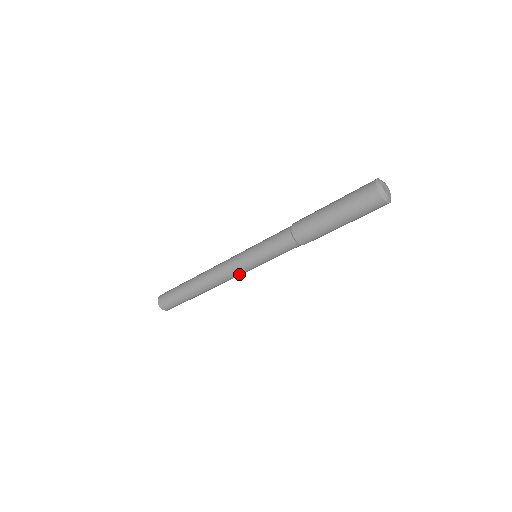
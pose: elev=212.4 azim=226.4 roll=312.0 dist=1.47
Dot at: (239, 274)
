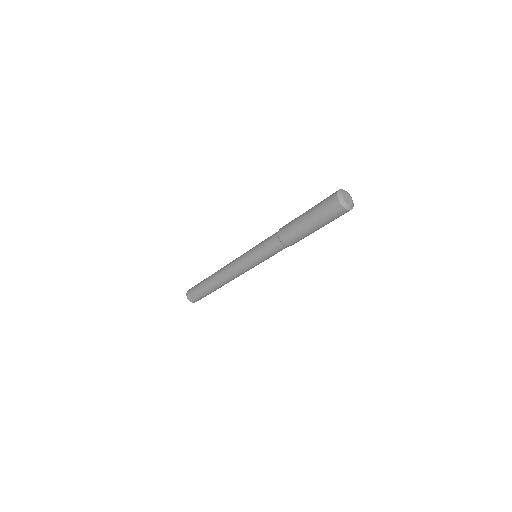
Dot at: (248, 270)
